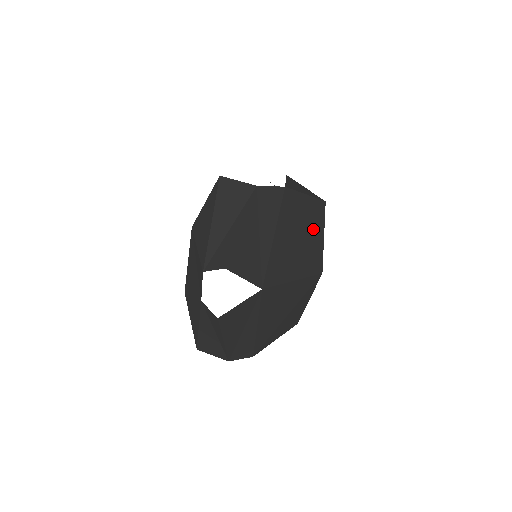
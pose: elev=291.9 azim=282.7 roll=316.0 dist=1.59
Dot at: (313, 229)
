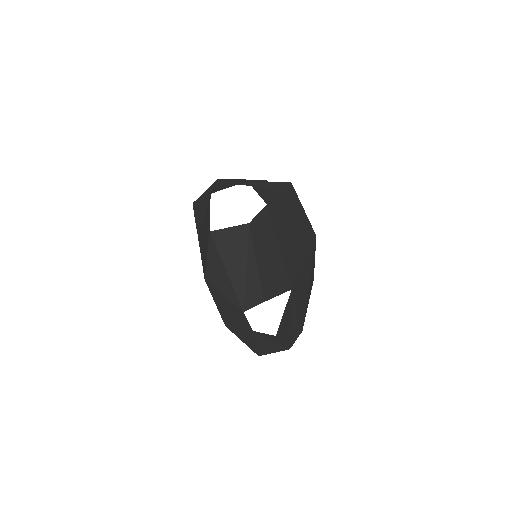
Dot at: (296, 212)
